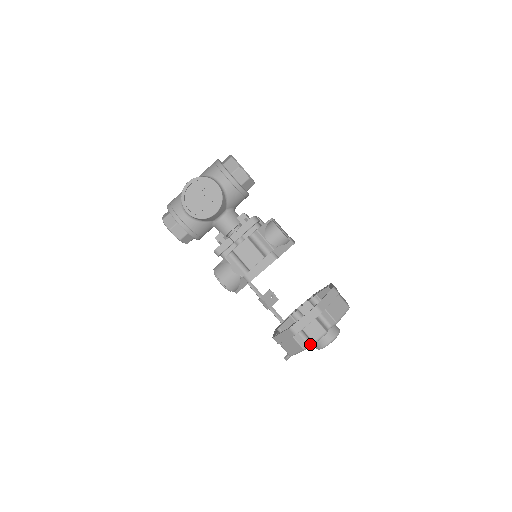
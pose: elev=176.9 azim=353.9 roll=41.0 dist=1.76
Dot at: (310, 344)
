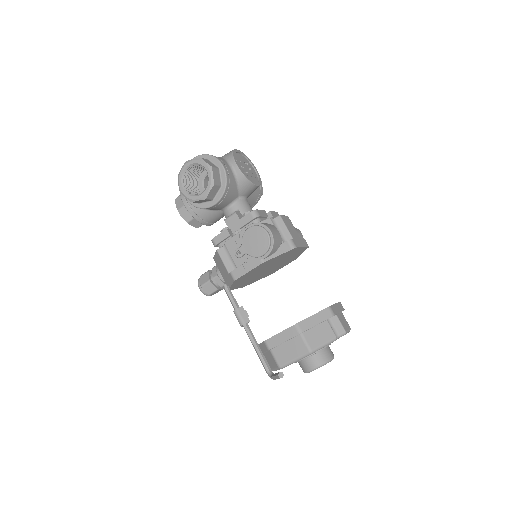
Dot at: occluded
